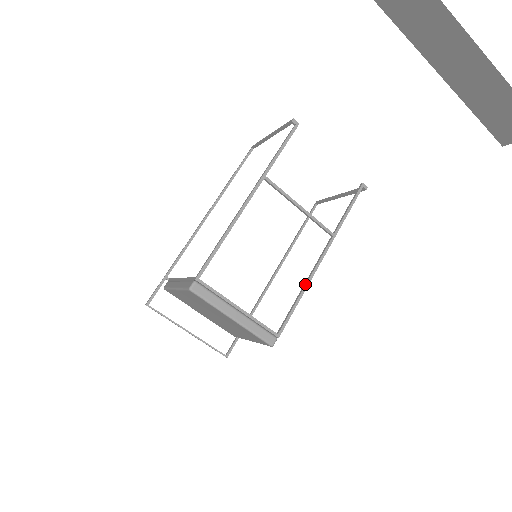
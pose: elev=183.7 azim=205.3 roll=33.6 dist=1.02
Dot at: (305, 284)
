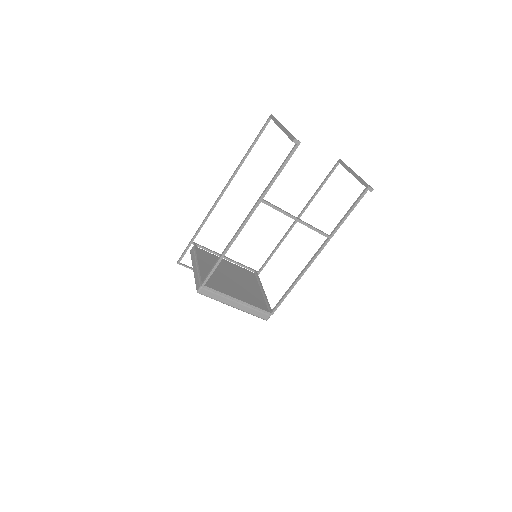
Dot at: (298, 277)
